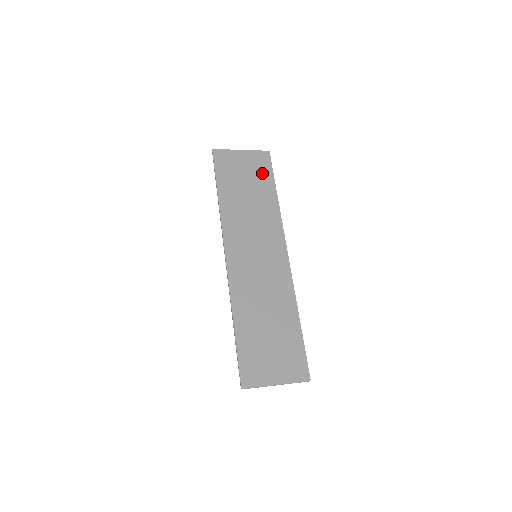
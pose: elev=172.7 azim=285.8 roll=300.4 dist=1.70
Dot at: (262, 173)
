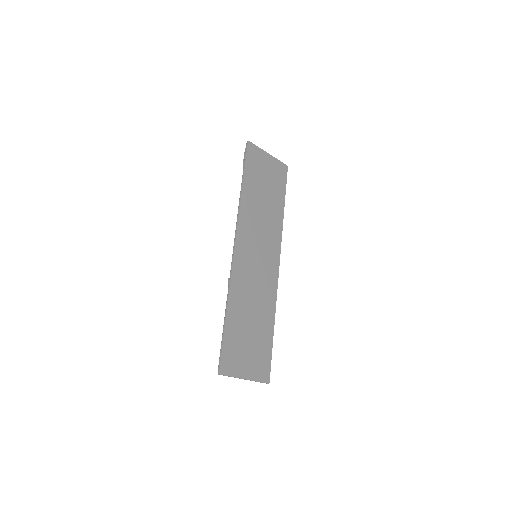
Dot at: (278, 183)
